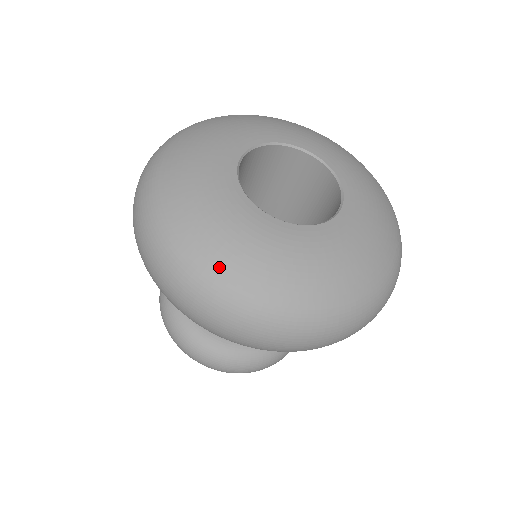
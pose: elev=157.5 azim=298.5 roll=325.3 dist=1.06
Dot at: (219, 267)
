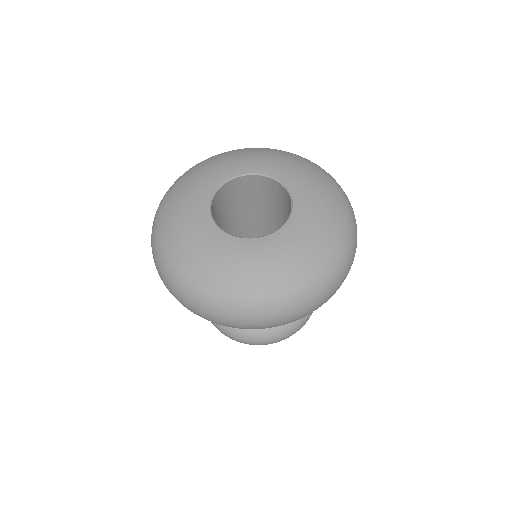
Dot at: (229, 290)
